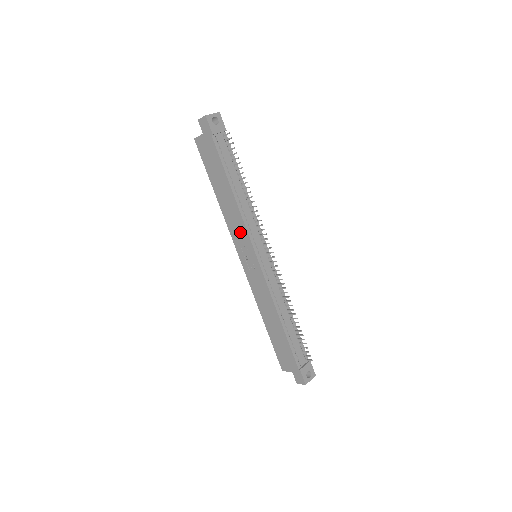
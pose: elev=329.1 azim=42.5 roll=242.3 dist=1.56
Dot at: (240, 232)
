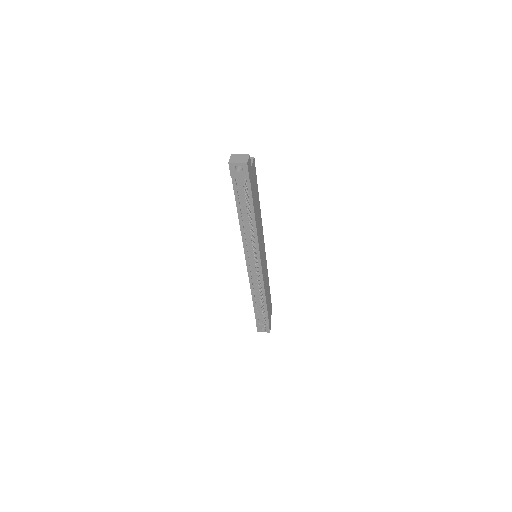
Dot at: occluded
